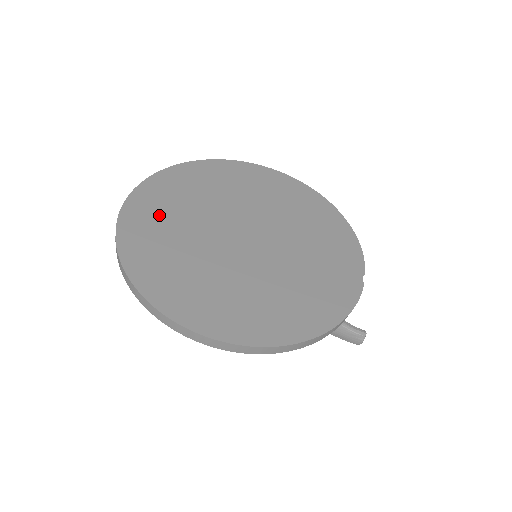
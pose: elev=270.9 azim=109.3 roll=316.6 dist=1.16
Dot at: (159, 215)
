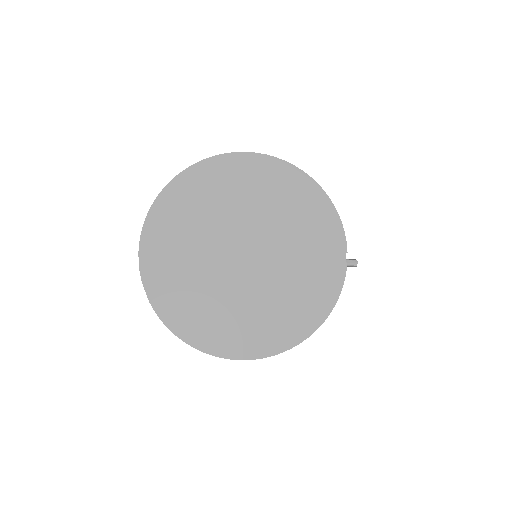
Dot at: (170, 262)
